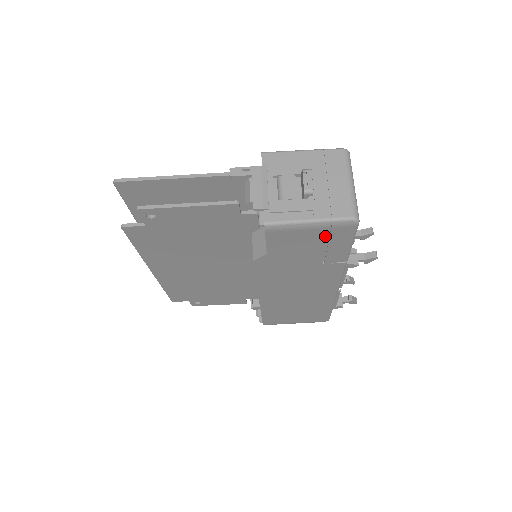
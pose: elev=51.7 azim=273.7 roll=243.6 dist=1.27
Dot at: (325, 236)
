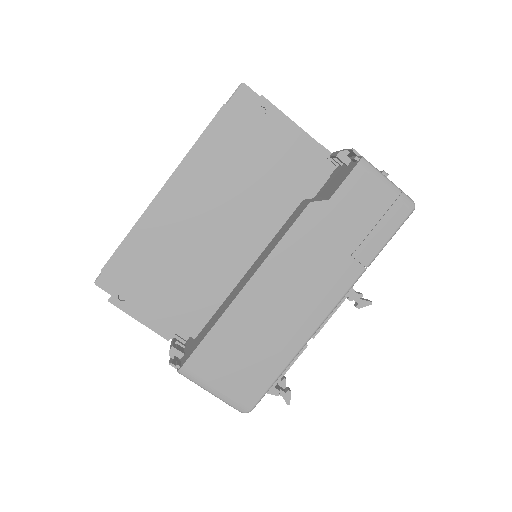
Dot at: (385, 208)
